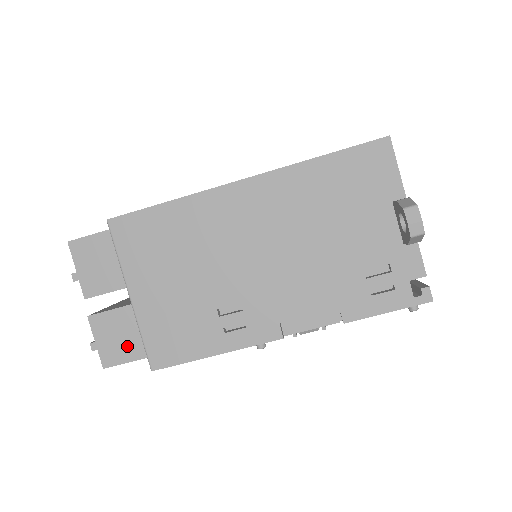
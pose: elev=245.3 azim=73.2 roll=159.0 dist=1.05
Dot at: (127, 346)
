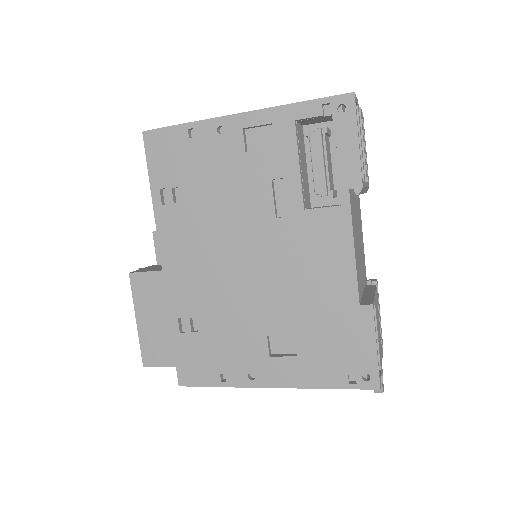
Dot at: occluded
